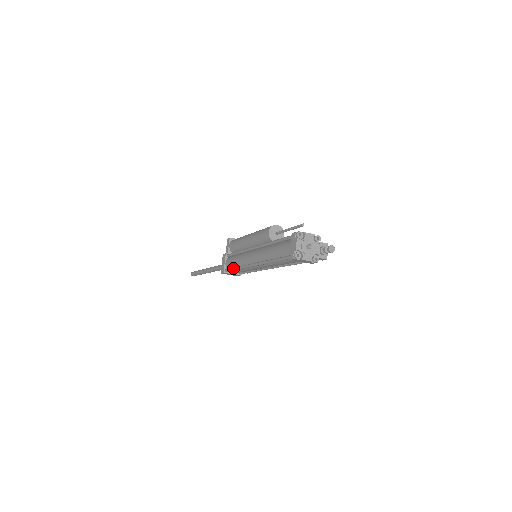
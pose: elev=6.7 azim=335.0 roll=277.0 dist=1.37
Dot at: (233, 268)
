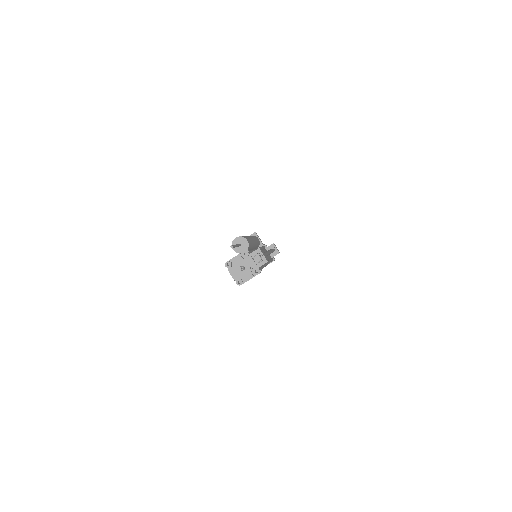
Dot at: occluded
